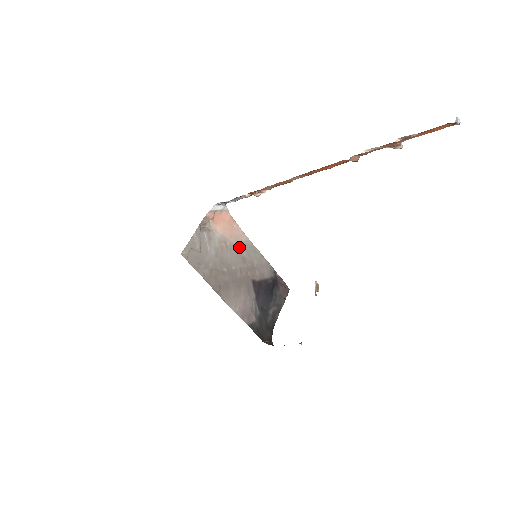
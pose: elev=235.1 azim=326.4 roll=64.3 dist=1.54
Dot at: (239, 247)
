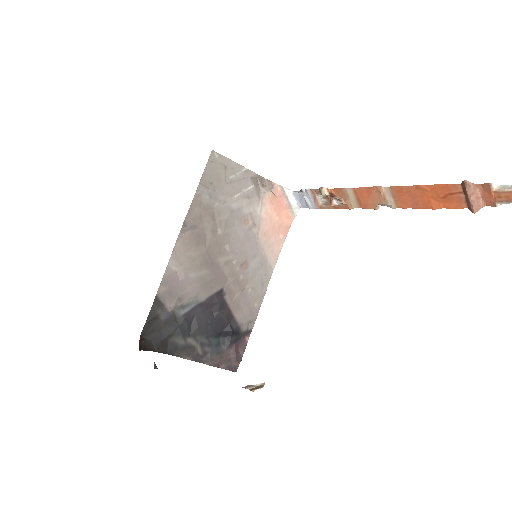
Dot at: (258, 252)
